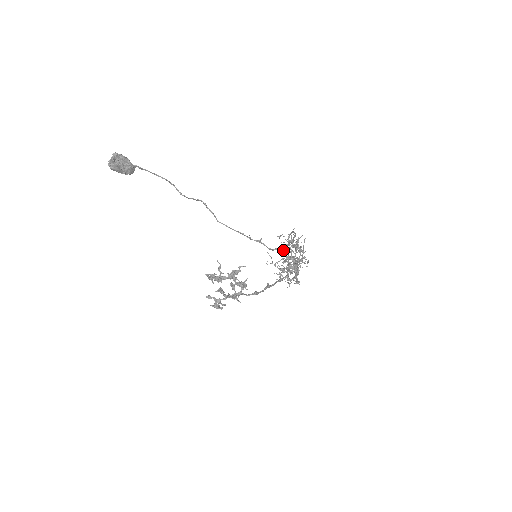
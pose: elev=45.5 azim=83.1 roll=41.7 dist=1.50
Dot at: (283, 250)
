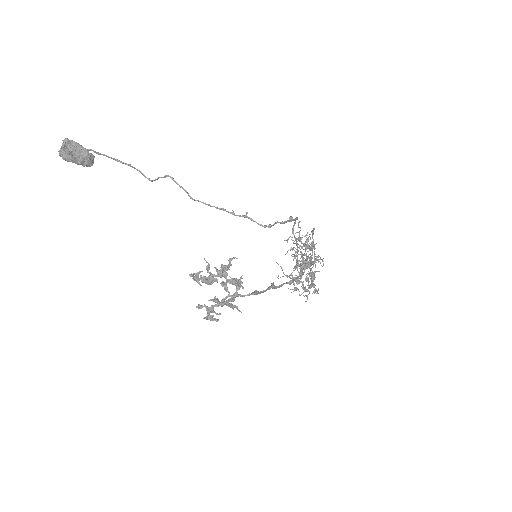
Dot at: (294, 256)
